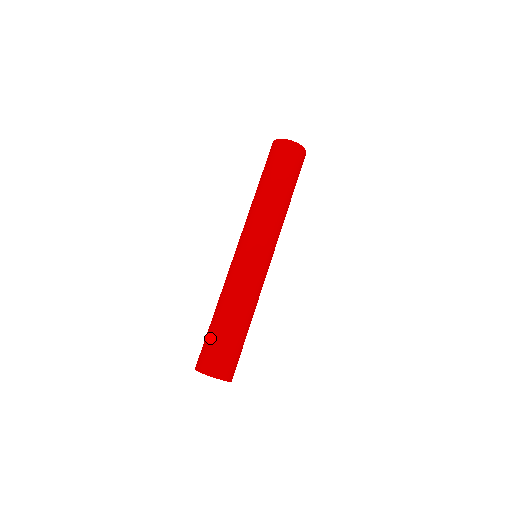
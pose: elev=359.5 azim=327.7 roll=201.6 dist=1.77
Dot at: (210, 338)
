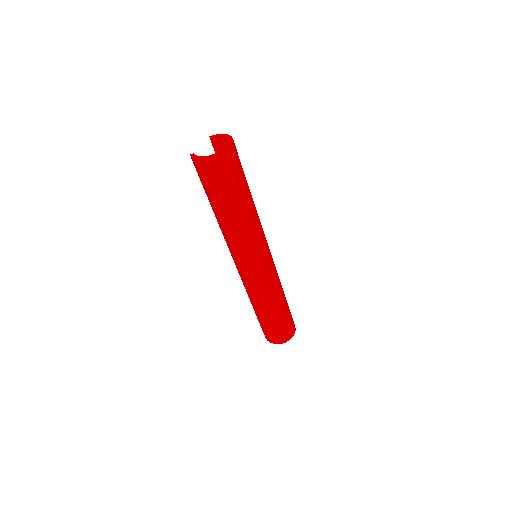
Dot at: (268, 327)
